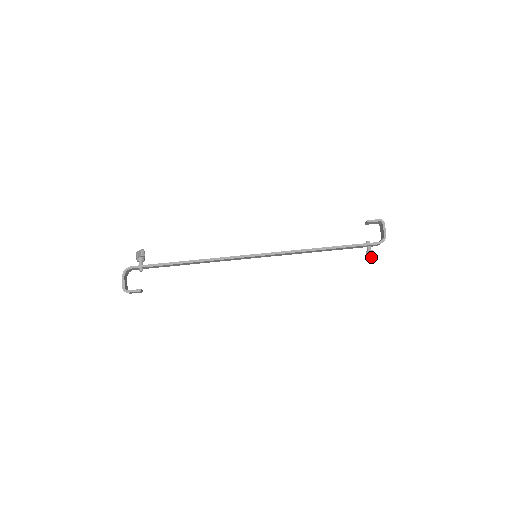
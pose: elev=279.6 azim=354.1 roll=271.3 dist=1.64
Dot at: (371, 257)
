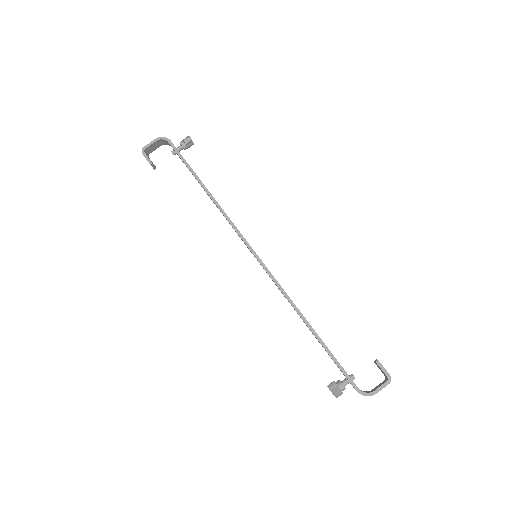
Dot at: (332, 389)
